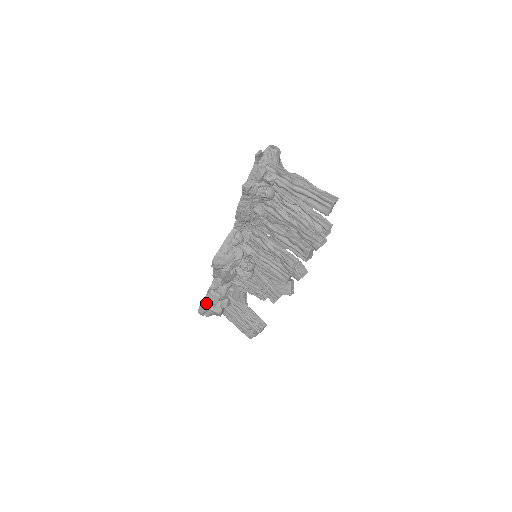
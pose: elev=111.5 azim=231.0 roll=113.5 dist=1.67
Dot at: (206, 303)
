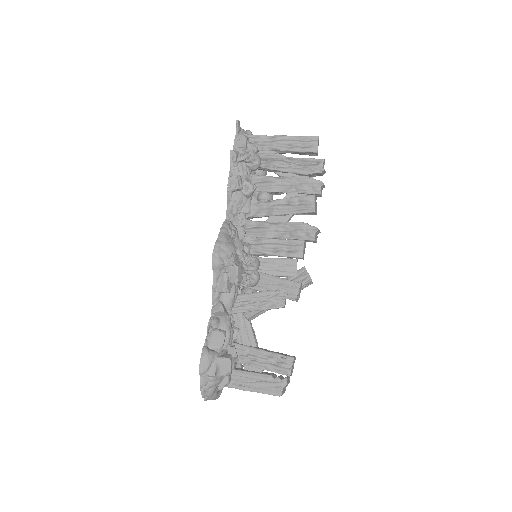
Dot at: (208, 349)
